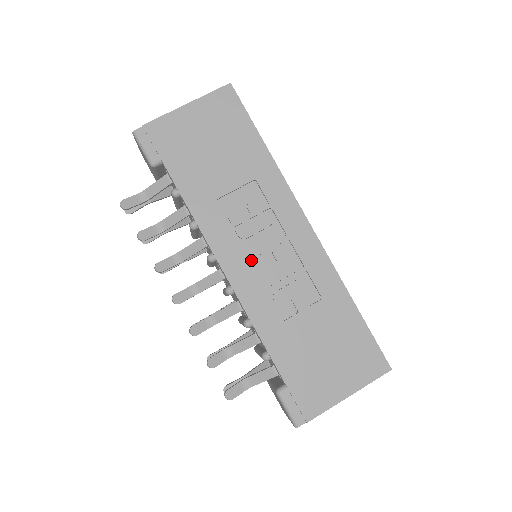
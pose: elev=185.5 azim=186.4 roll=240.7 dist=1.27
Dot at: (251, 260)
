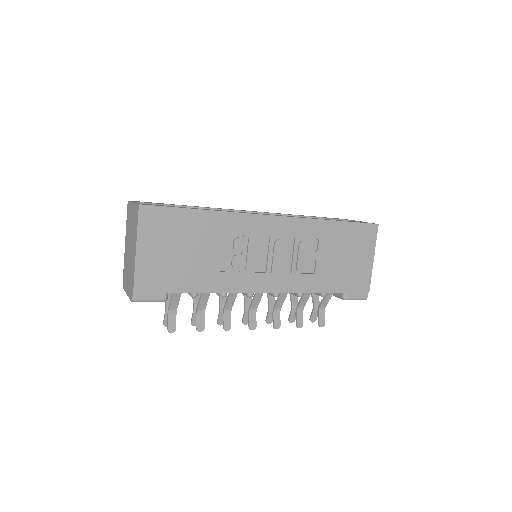
Dot at: (269, 270)
